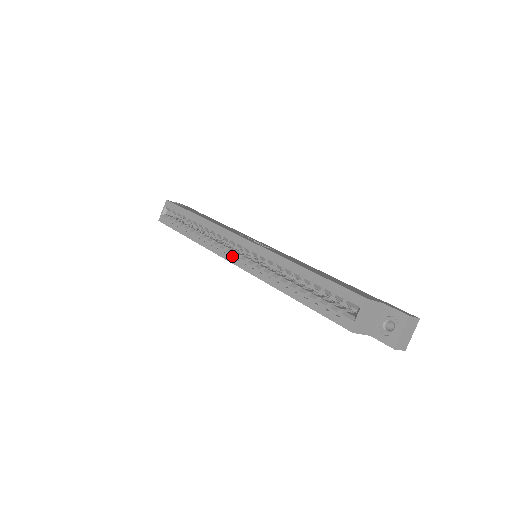
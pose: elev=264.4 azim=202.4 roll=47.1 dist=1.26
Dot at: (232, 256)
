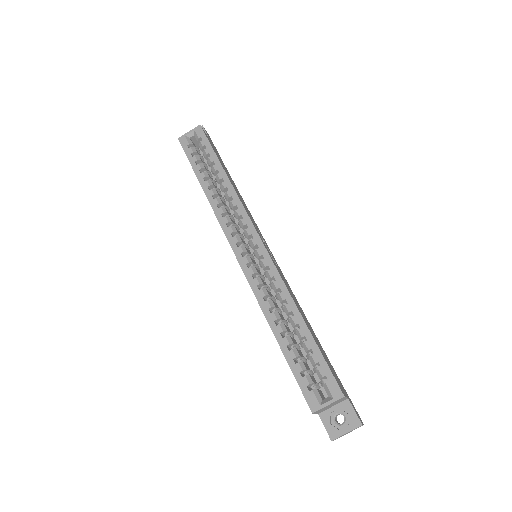
Dot at: (239, 247)
